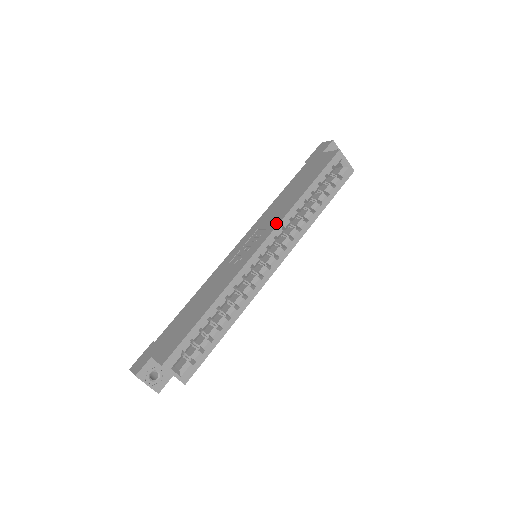
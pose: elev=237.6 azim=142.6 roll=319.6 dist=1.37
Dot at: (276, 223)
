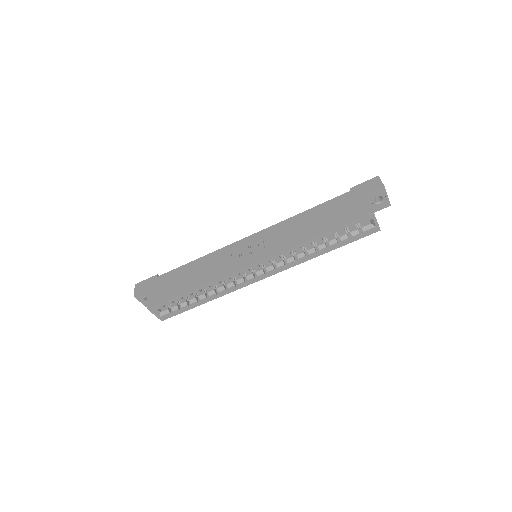
Dot at: (277, 250)
